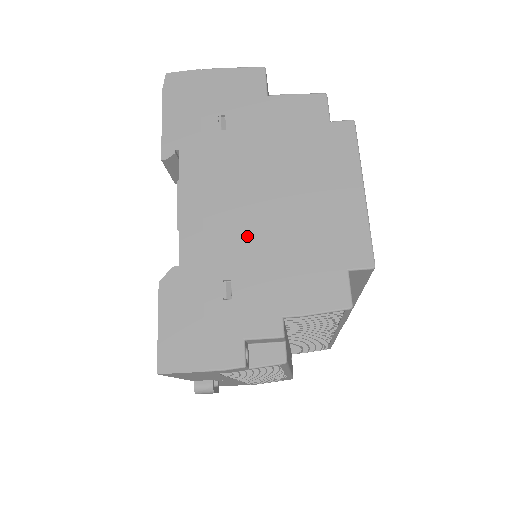
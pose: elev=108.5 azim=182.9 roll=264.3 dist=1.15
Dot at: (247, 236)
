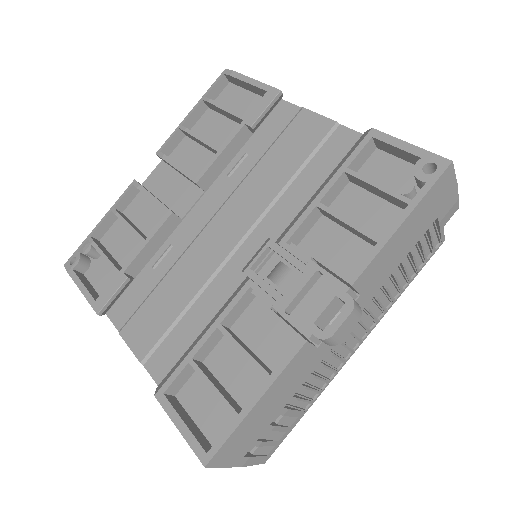
Dot at: occluded
